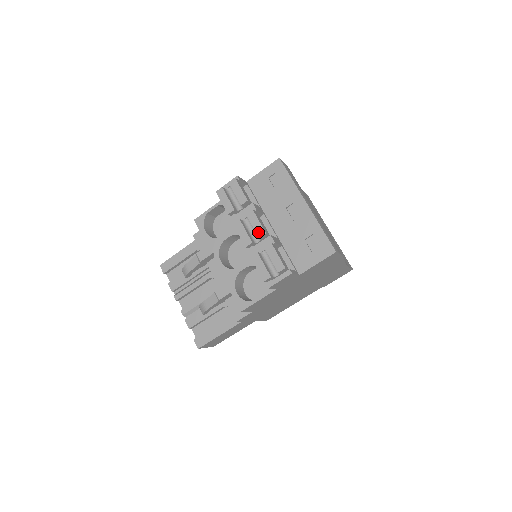
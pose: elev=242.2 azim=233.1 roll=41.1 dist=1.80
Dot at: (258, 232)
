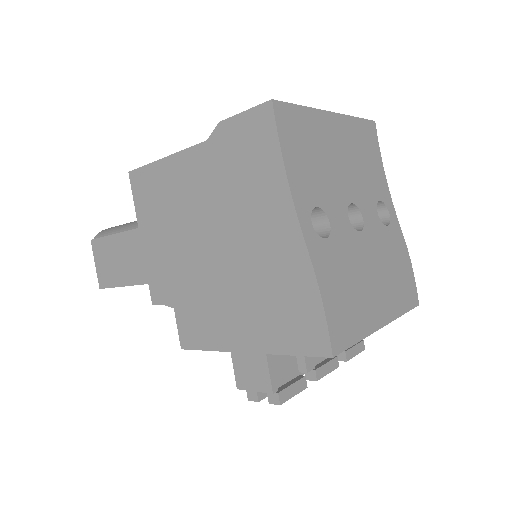
Dot at: occluded
